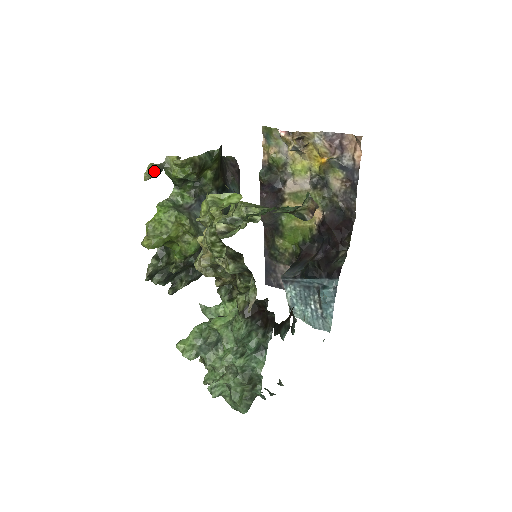
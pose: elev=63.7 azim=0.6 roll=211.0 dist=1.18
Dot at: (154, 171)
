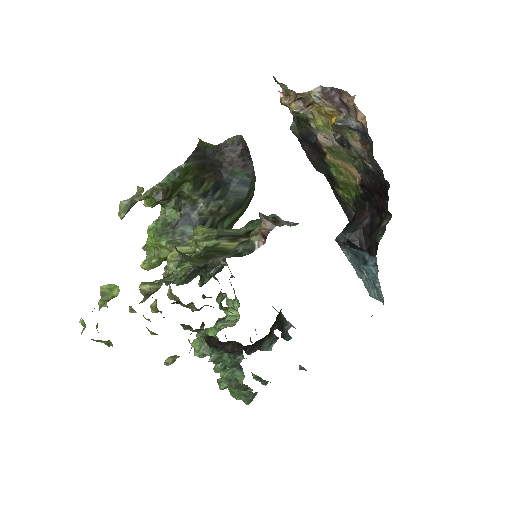
Dot at: (127, 207)
